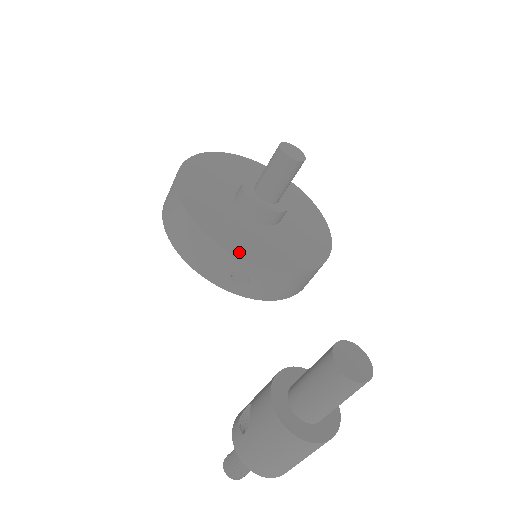
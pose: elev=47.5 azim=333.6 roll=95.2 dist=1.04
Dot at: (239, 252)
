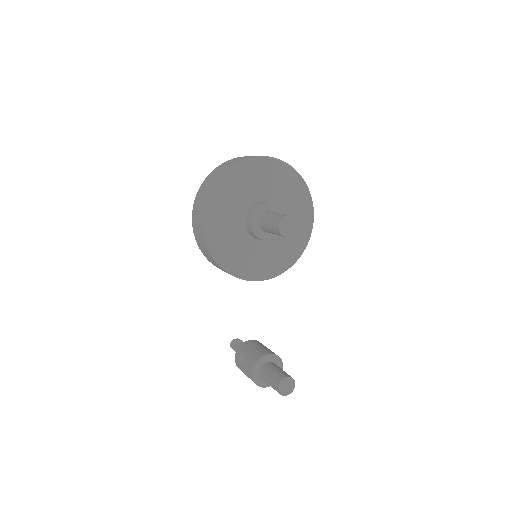
Dot at: (244, 275)
